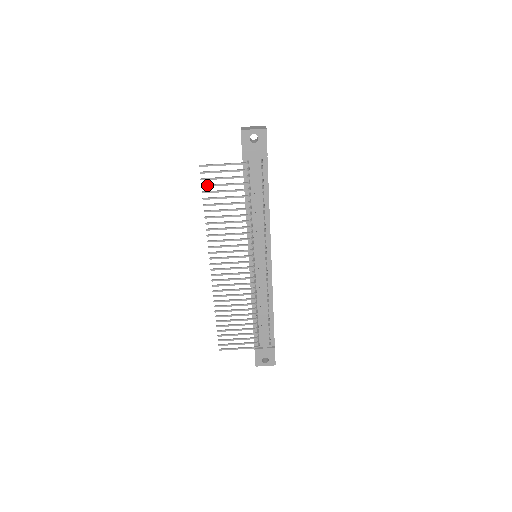
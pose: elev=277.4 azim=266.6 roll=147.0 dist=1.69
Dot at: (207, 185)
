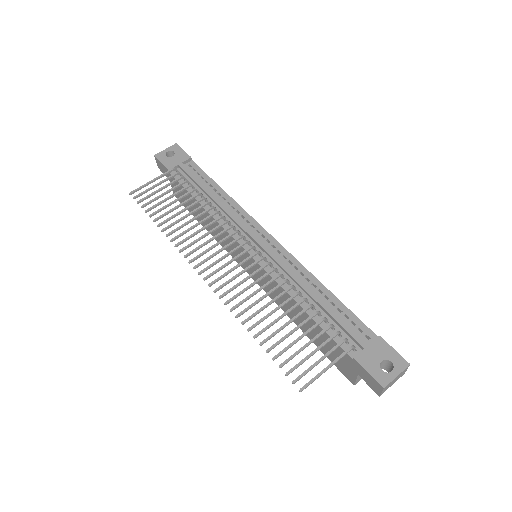
Dot at: (146, 203)
